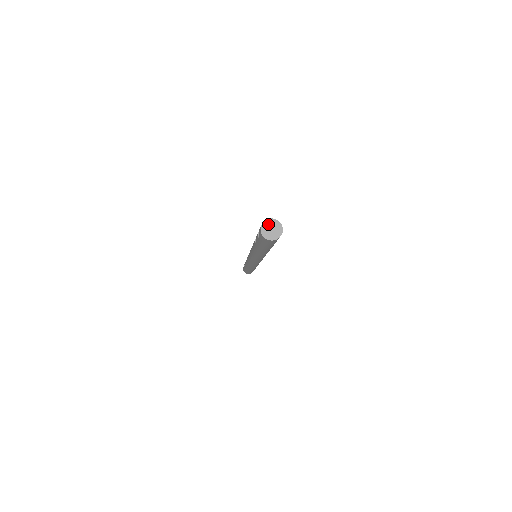
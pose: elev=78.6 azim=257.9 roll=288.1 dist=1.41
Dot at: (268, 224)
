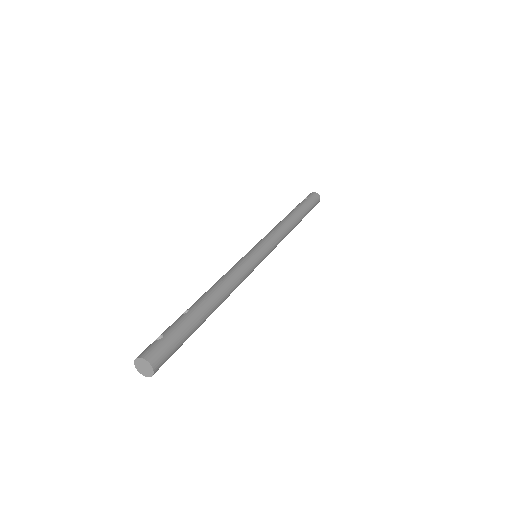
Dot at: (144, 362)
